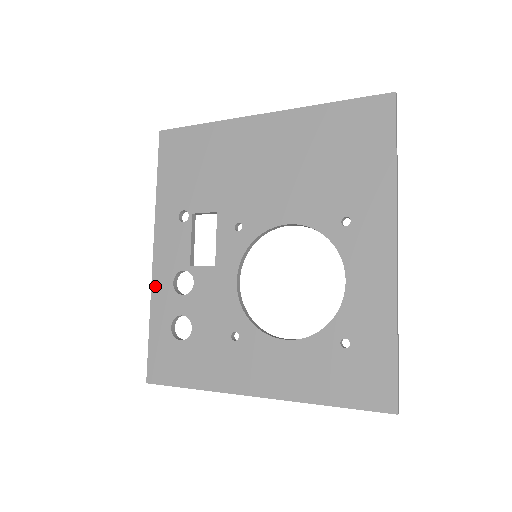
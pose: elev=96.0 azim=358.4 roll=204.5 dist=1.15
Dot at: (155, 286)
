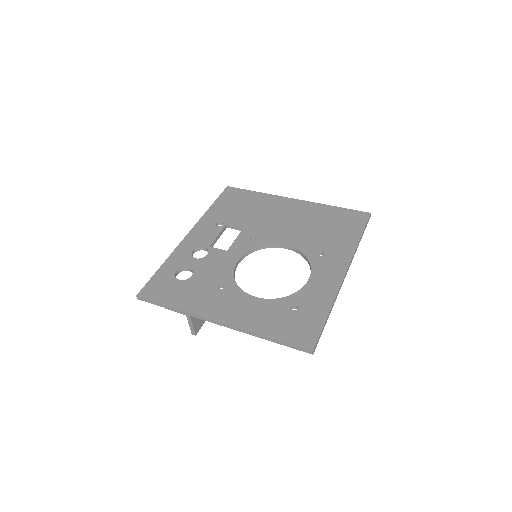
Dot at: (178, 249)
